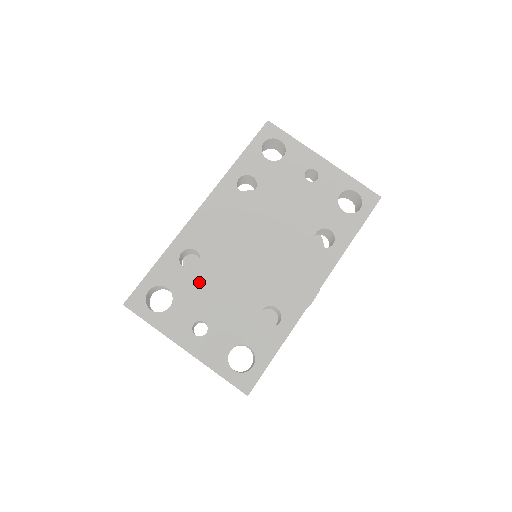
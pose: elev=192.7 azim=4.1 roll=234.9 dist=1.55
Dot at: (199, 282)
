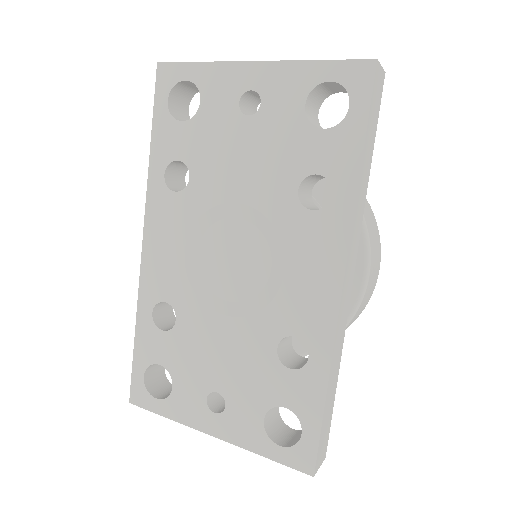
Dot at: (187, 342)
